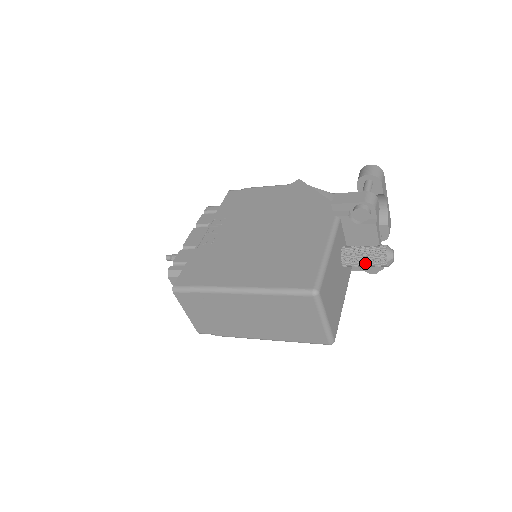
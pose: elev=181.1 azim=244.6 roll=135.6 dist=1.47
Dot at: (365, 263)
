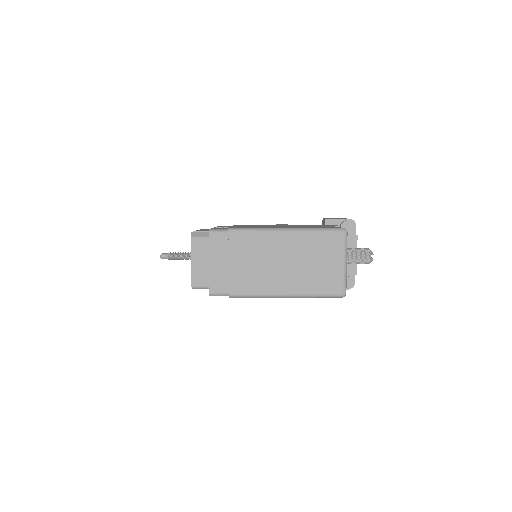
Dot at: (354, 257)
